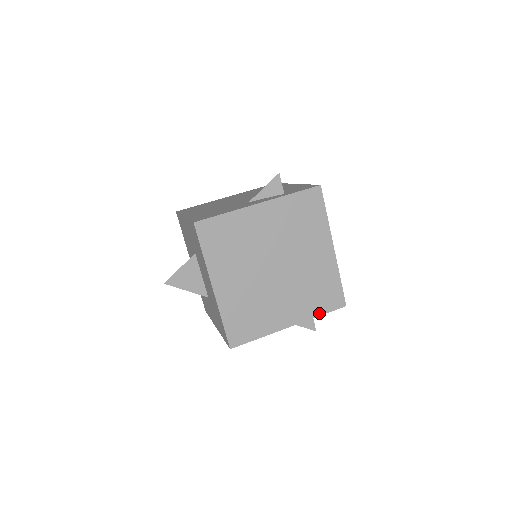
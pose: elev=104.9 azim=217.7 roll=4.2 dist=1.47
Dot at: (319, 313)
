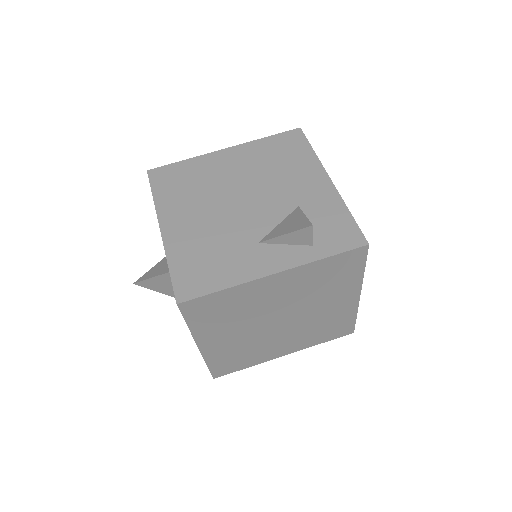
Dot at: (321, 342)
